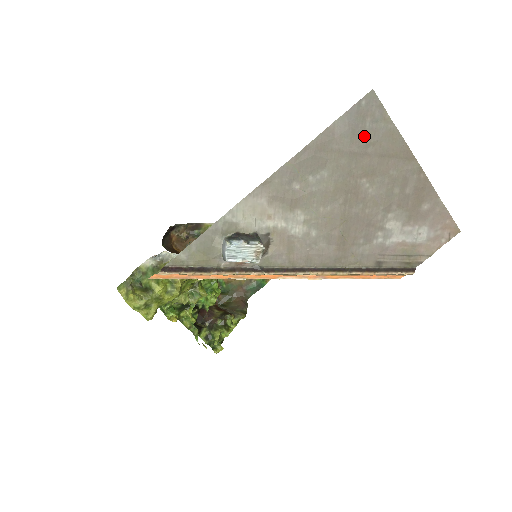
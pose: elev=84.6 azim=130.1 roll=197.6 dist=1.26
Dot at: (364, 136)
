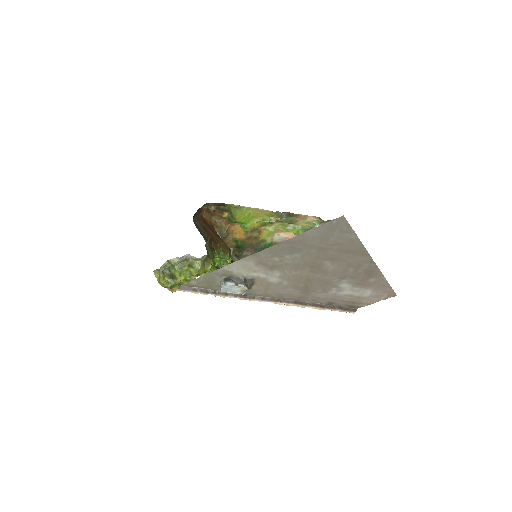
Dot at: (332, 239)
